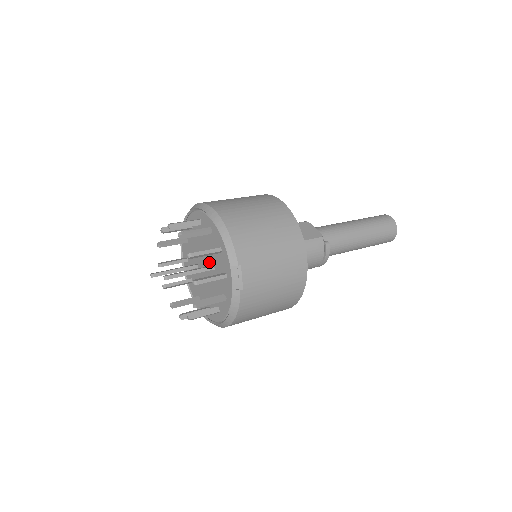
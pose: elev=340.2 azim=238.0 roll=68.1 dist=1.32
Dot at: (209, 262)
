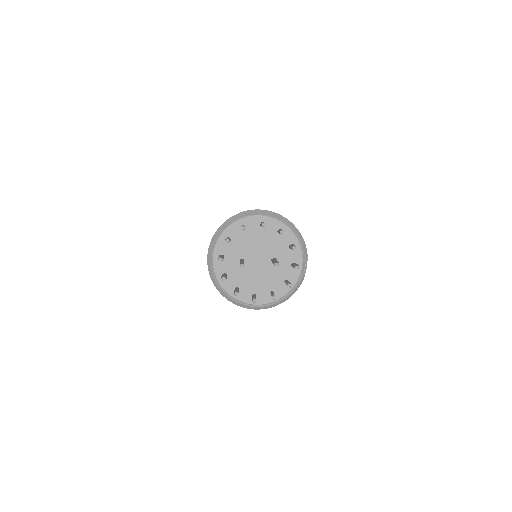
Dot at: (268, 256)
